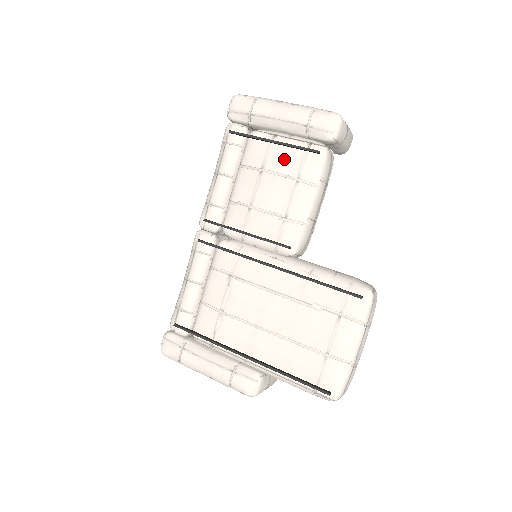
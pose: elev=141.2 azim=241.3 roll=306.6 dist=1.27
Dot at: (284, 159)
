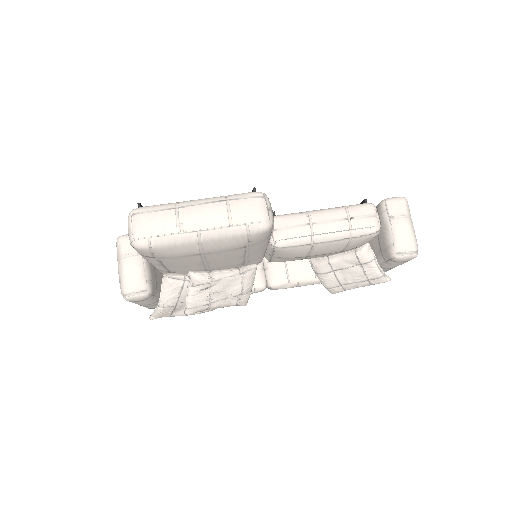
Dot at: occluded
